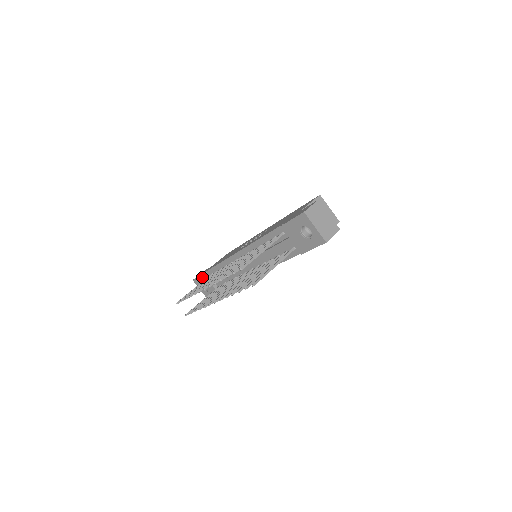
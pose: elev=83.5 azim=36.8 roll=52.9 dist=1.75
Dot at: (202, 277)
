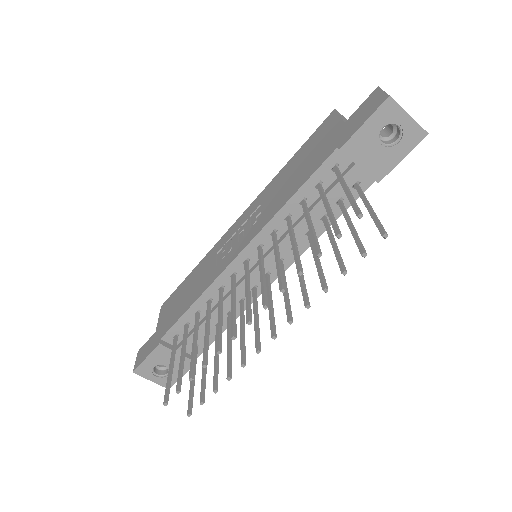
Dot at: (156, 353)
